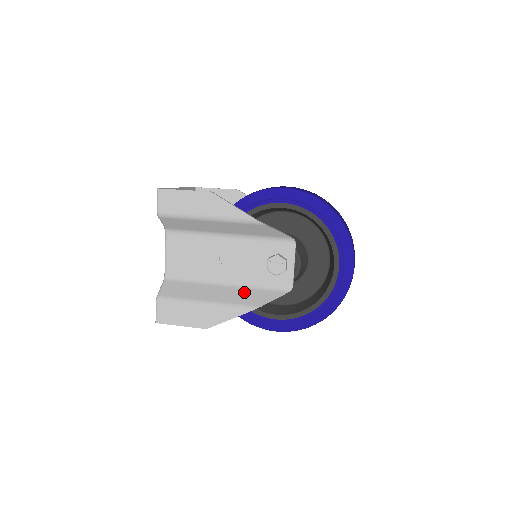
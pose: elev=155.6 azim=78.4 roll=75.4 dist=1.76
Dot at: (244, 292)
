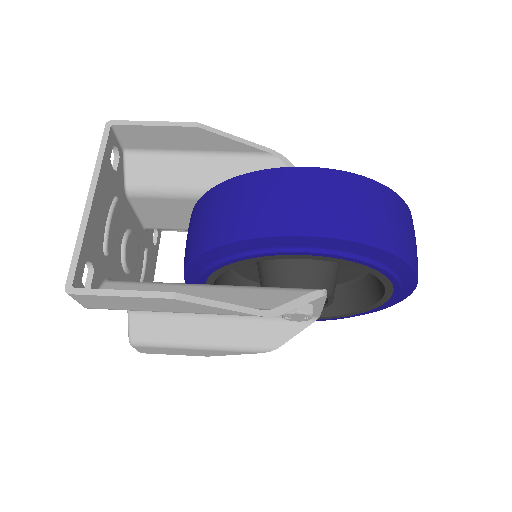
Dot at: (250, 327)
